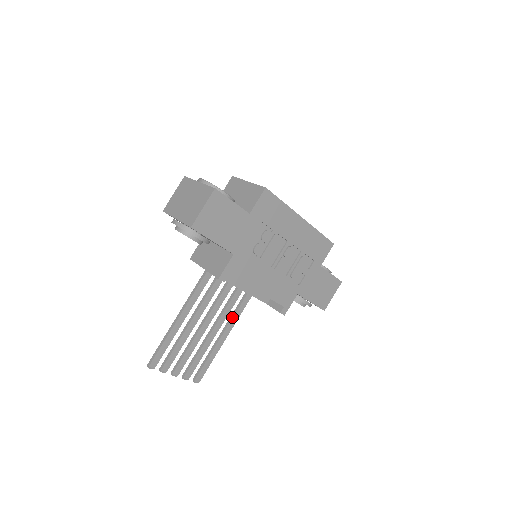
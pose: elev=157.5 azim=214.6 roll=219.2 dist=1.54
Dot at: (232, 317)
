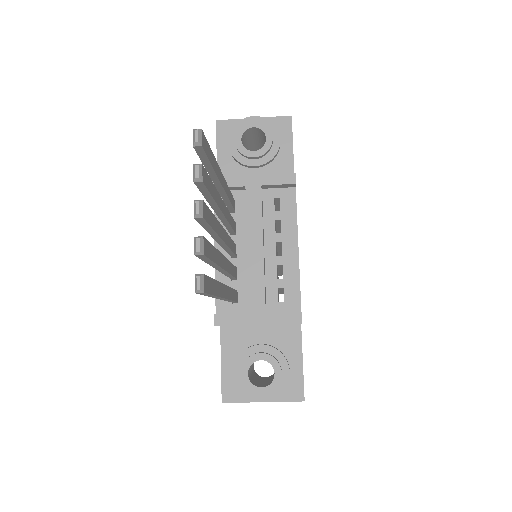
Dot at: (228, 286)
